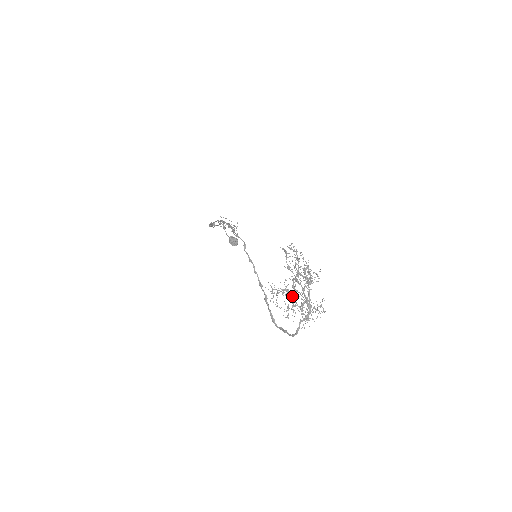
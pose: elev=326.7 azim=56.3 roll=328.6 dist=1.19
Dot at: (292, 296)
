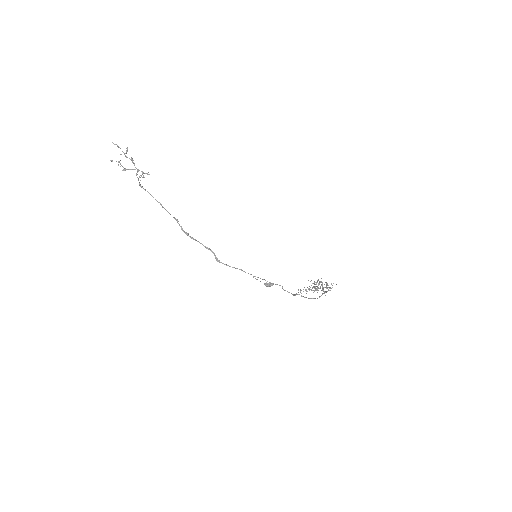
Dot at: occluded
